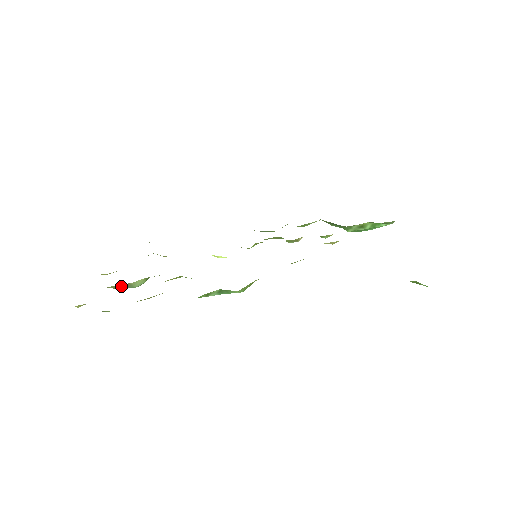
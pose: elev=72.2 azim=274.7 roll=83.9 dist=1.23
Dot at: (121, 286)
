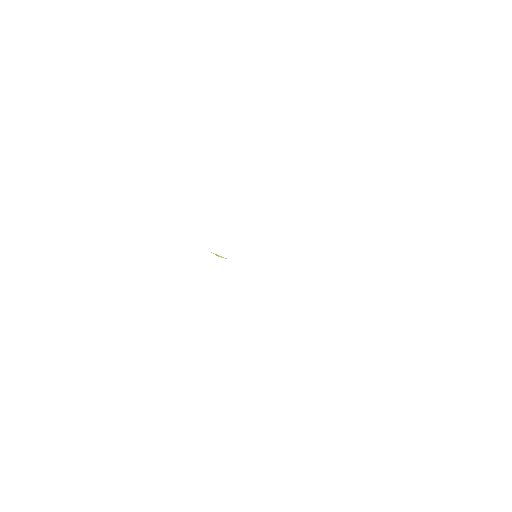
Dot at: occluded
